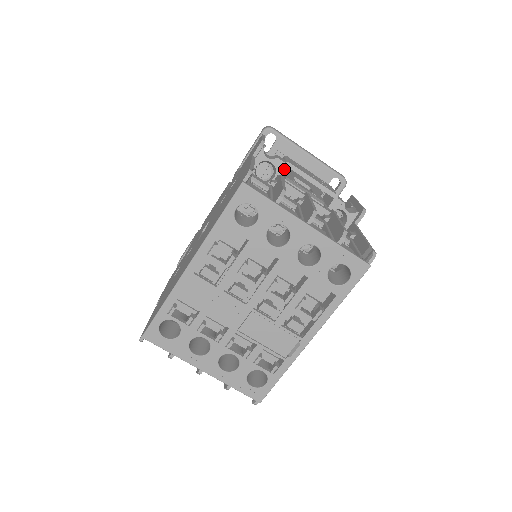
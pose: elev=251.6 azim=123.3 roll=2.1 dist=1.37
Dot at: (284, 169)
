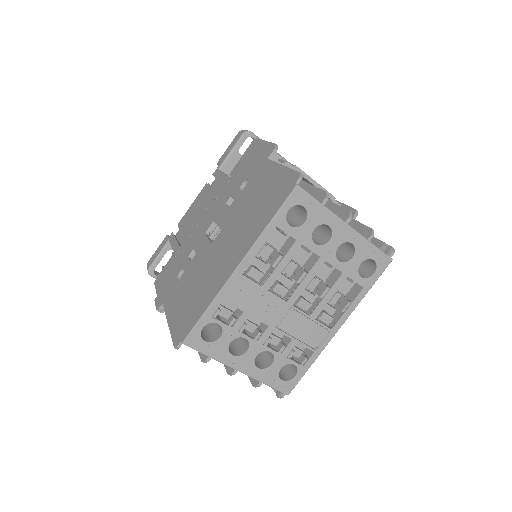
Dot at: occluded
